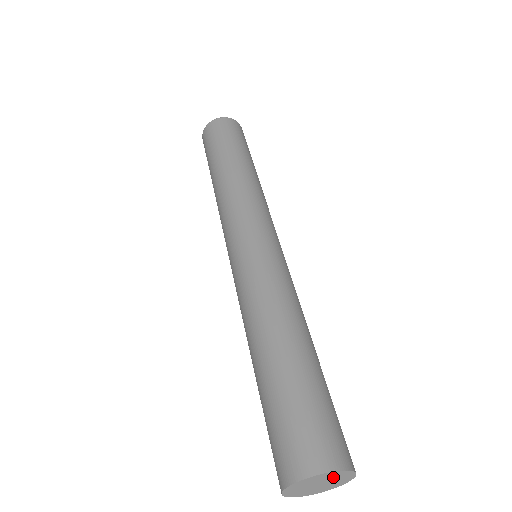
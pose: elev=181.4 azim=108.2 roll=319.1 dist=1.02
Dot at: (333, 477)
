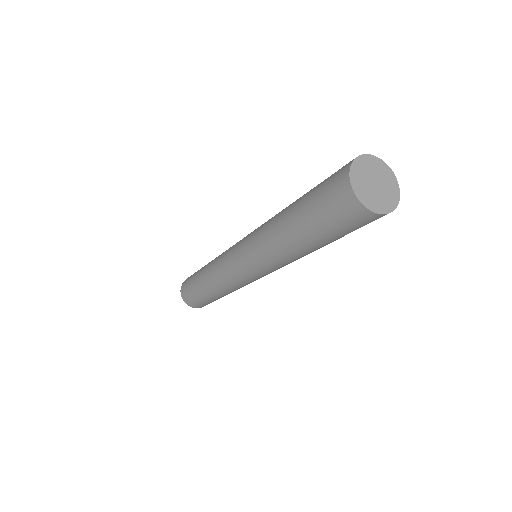
Dot at: (383, 175)
